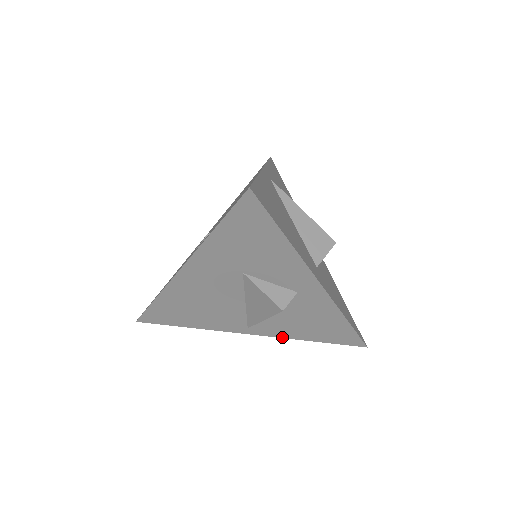
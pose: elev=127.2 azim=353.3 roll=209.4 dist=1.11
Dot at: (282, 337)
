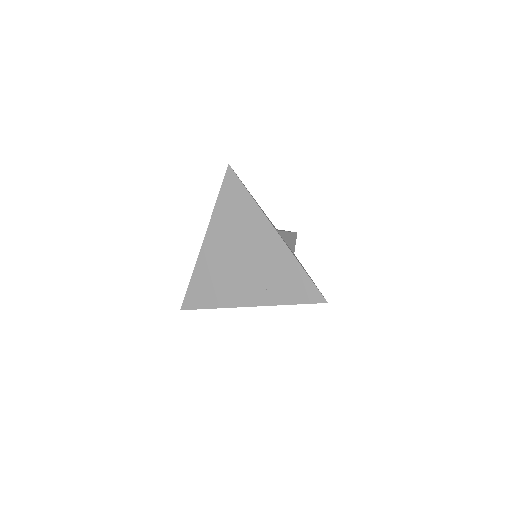
Dot at: occluded
